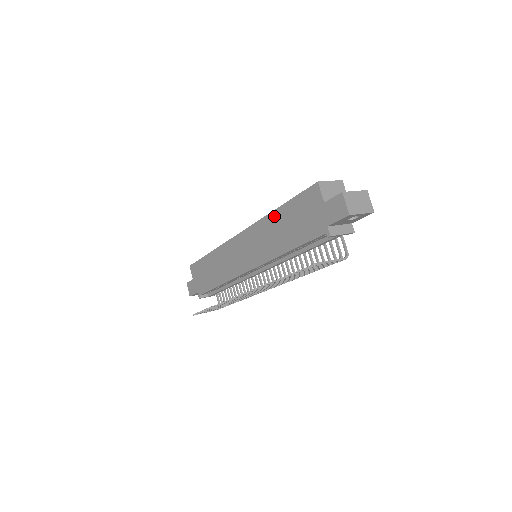
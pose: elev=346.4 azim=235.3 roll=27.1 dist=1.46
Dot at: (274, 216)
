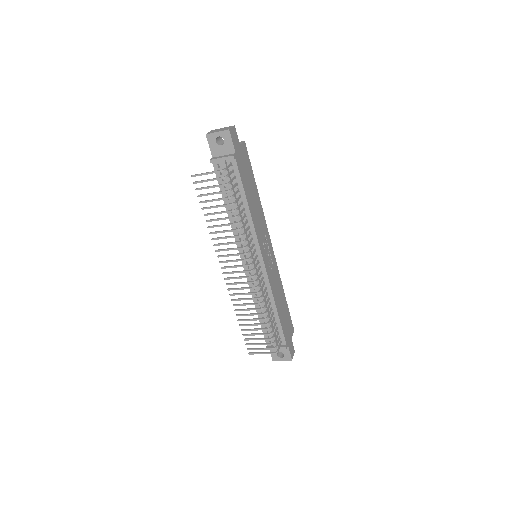
Dot at: occluded
